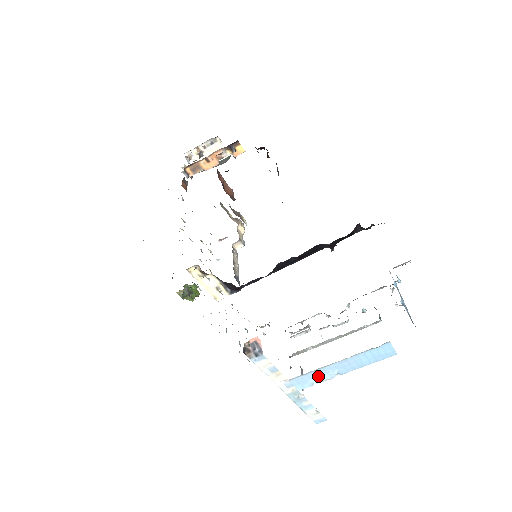
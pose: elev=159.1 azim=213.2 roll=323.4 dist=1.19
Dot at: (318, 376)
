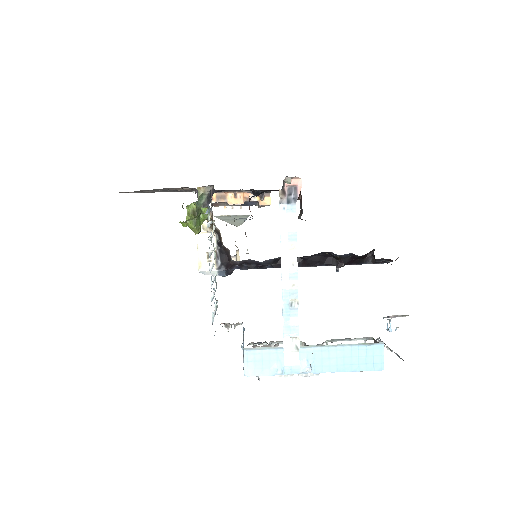
Dot at: occluded
